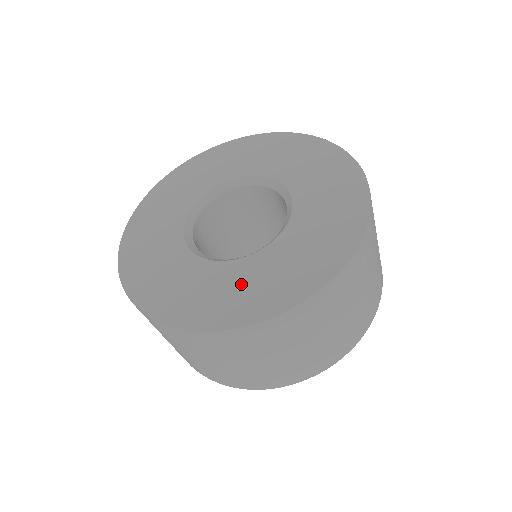
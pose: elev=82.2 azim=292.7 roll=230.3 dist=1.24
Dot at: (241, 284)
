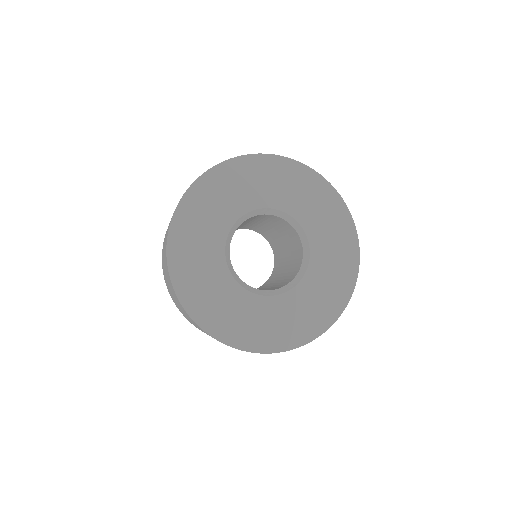
Dot at: (241, 313)
